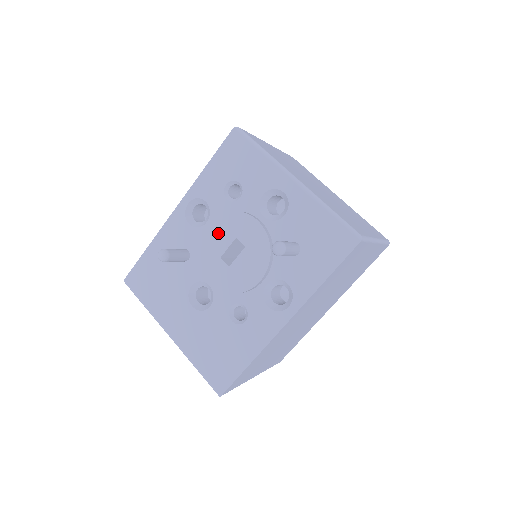
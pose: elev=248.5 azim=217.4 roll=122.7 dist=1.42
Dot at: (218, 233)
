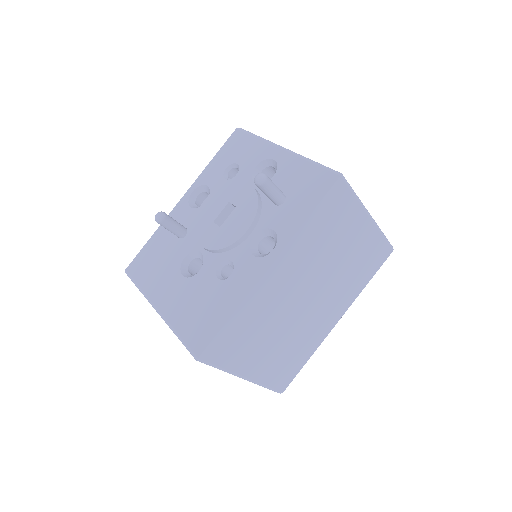
Dot at: (214, 203)
